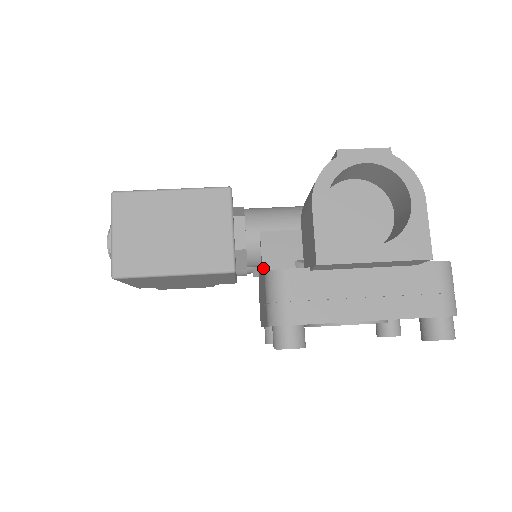
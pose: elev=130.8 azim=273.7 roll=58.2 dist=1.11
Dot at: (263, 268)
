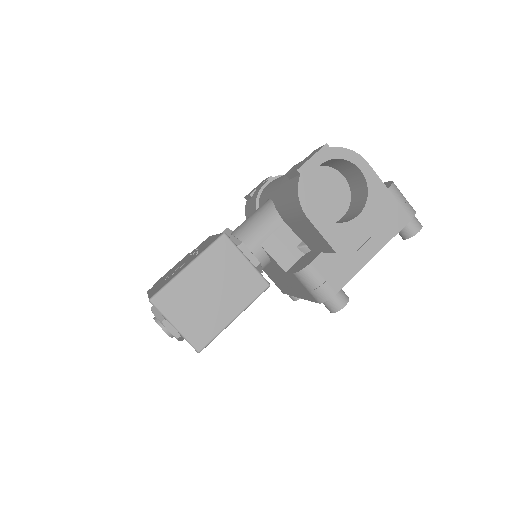
Dot at: (282, 267)
